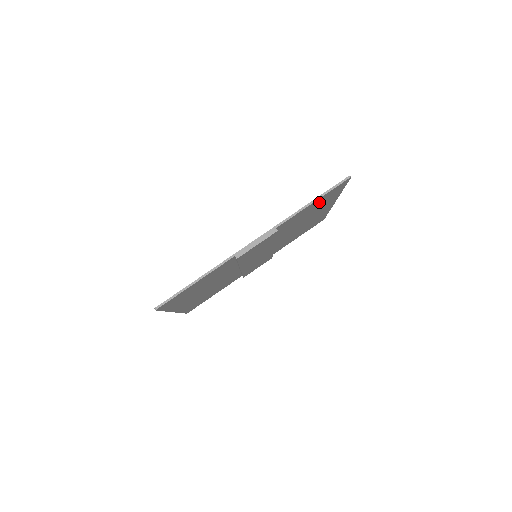
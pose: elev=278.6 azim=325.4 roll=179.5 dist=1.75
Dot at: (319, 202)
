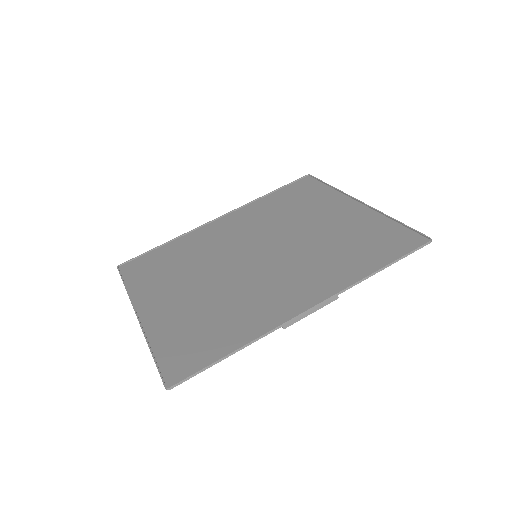
Dot at: (378, 249)
